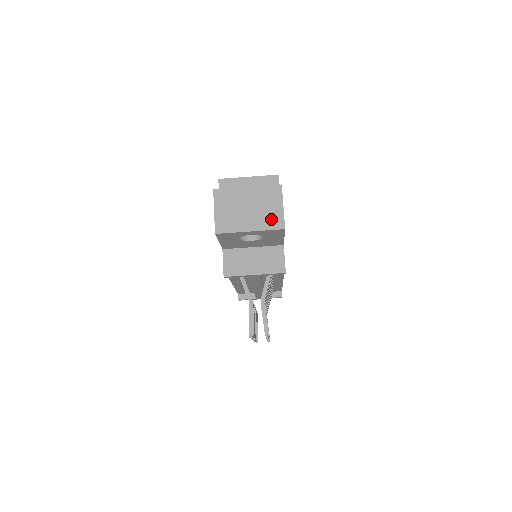
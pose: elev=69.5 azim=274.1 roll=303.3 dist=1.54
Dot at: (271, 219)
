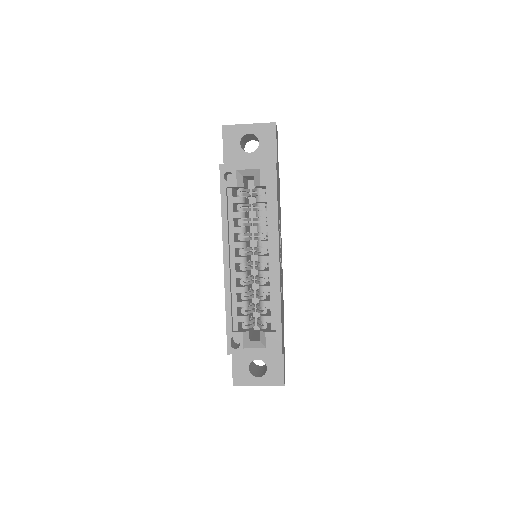
Dot at: occluded
